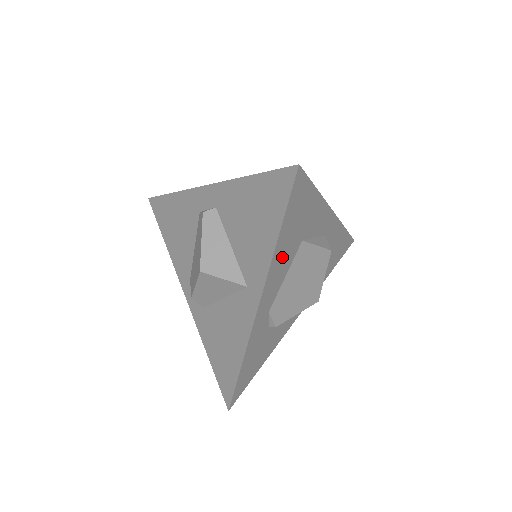
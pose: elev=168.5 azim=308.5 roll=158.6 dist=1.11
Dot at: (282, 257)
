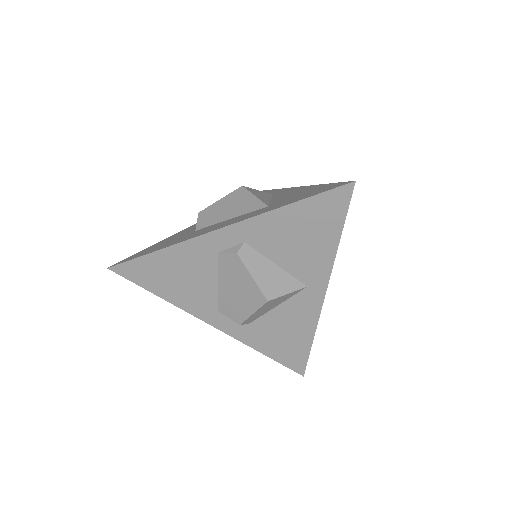
Dot at: occluded
